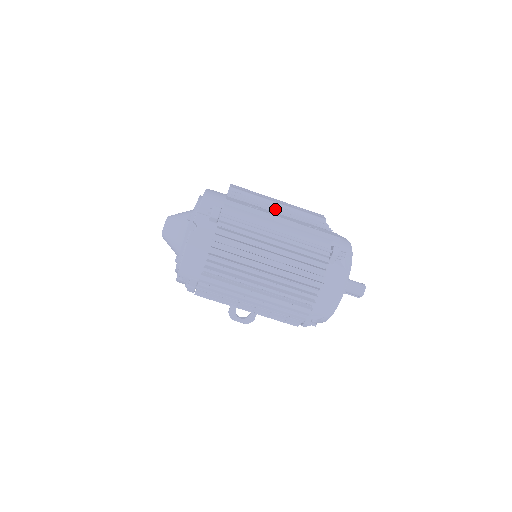
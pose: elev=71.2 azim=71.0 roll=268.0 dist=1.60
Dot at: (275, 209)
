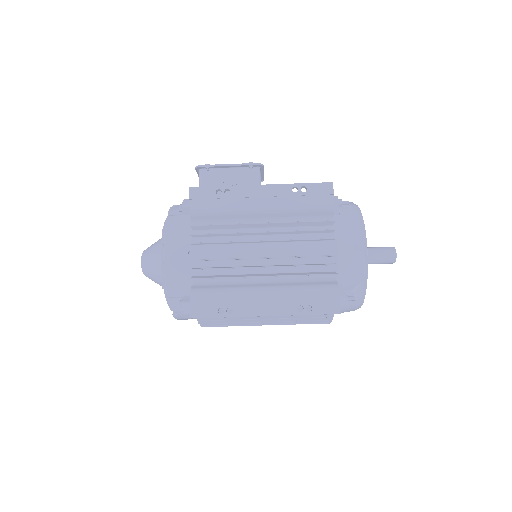
Dot at: (256, 258)
